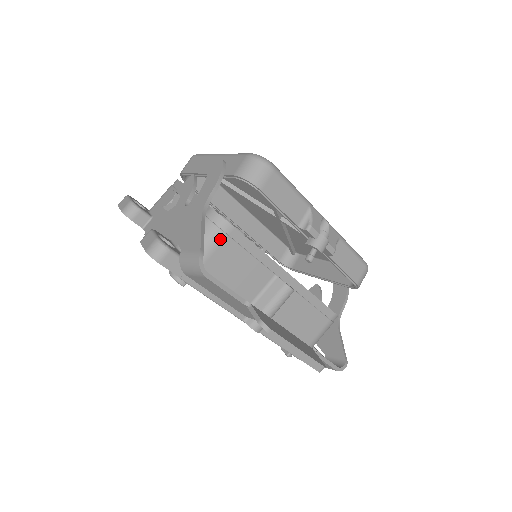
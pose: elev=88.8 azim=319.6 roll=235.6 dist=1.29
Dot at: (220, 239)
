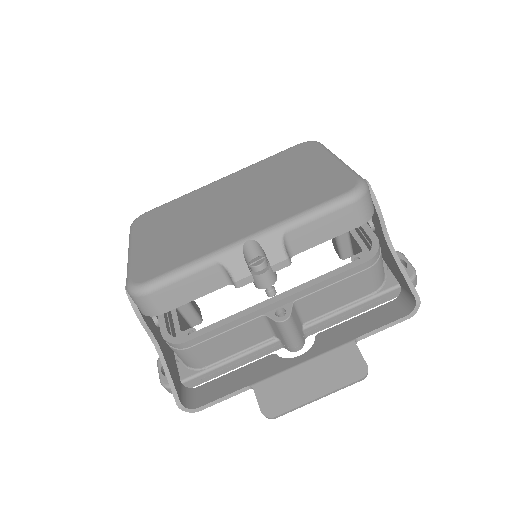
Dot at: (189, 352)
